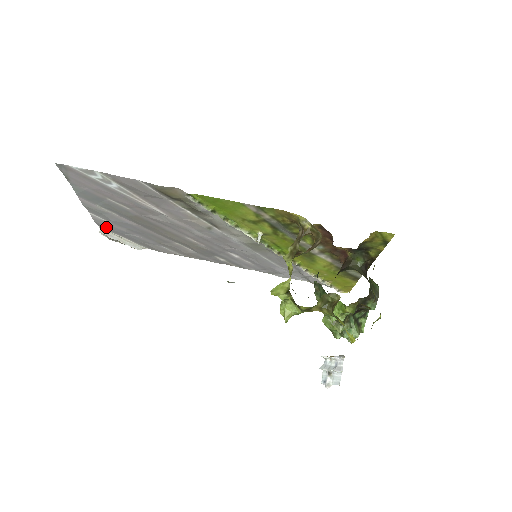
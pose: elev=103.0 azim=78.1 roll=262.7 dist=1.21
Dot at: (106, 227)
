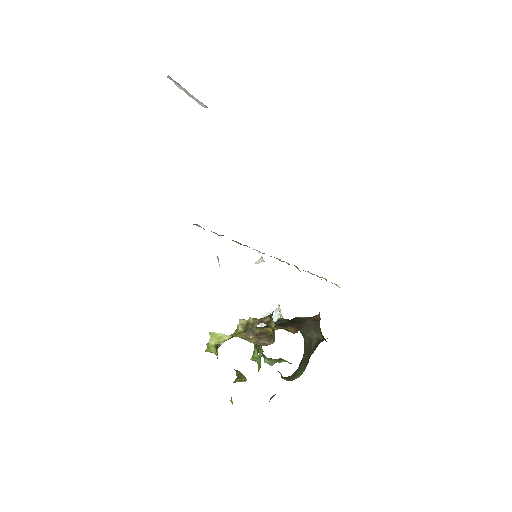
Dot at: occluded
